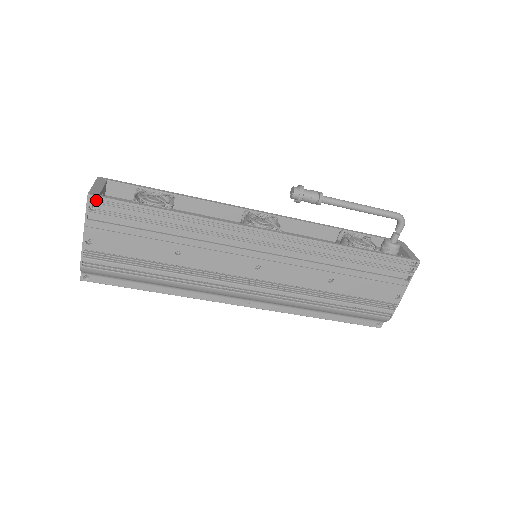
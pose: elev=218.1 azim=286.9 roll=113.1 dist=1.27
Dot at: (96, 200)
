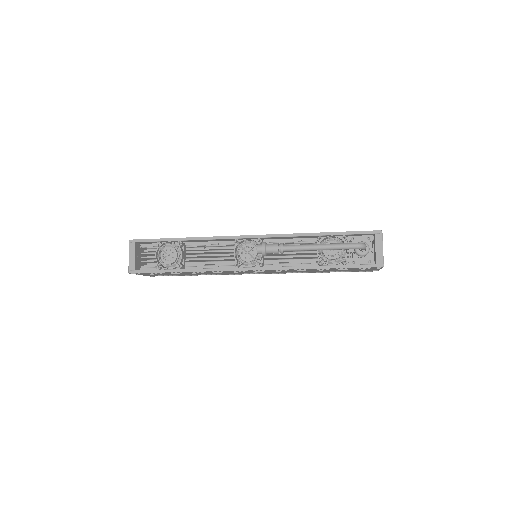
Dot at: (135, 271)
